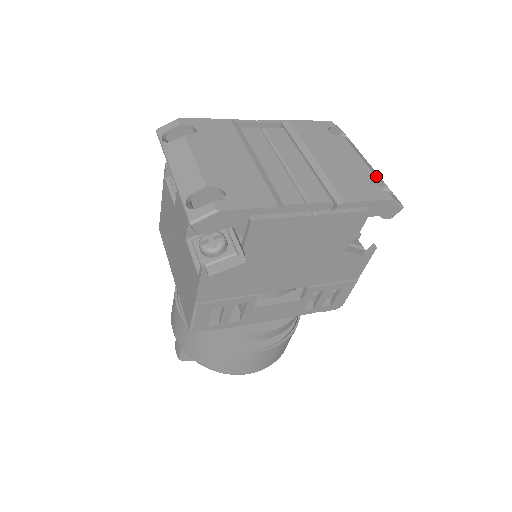
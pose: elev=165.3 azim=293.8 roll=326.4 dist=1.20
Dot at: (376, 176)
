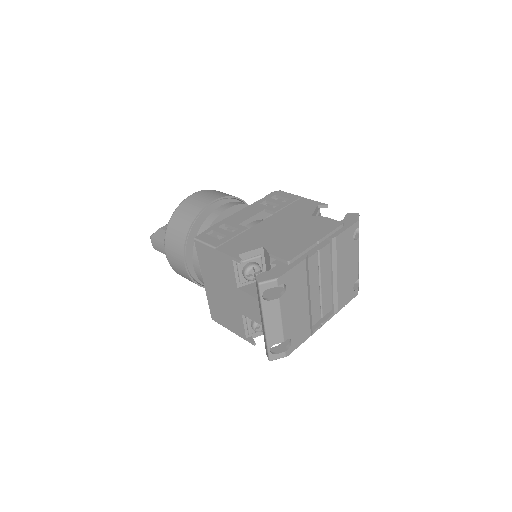
Dot at: occluded
